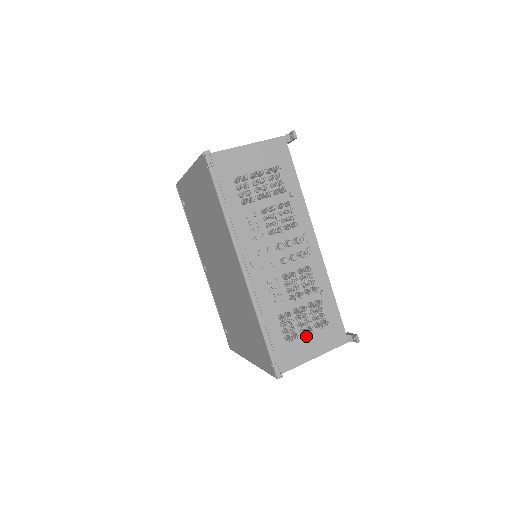
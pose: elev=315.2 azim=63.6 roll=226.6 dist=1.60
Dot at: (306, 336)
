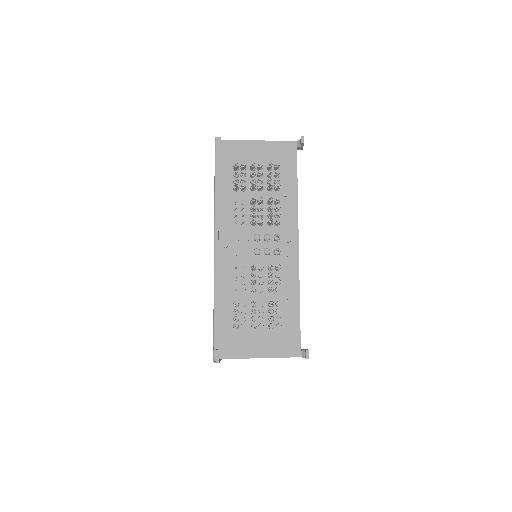
Dot at: (256, 333)
